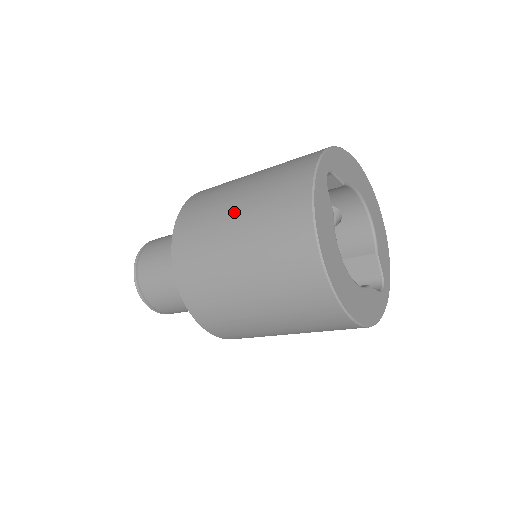
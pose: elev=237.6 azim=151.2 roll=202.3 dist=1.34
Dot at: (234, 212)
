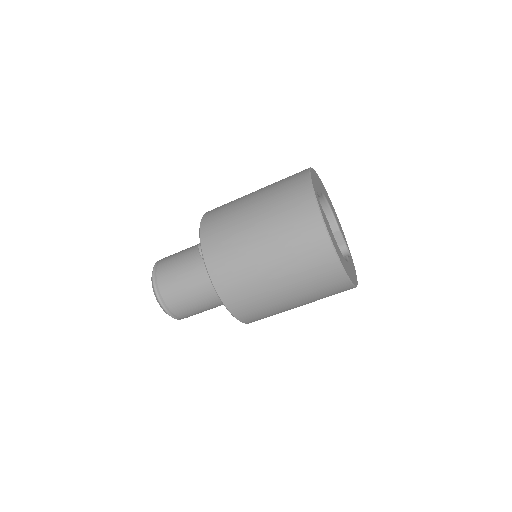
Dot at: (259, 240)
